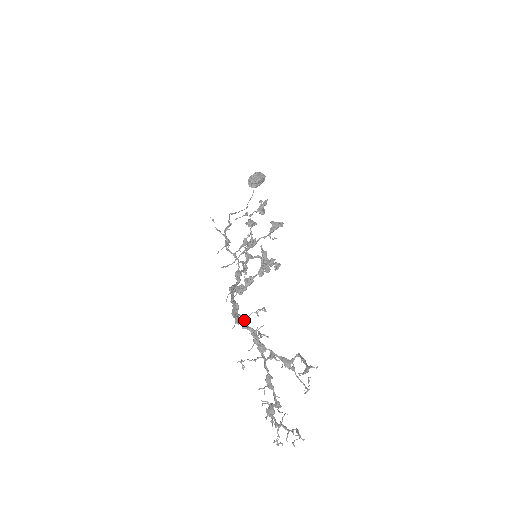
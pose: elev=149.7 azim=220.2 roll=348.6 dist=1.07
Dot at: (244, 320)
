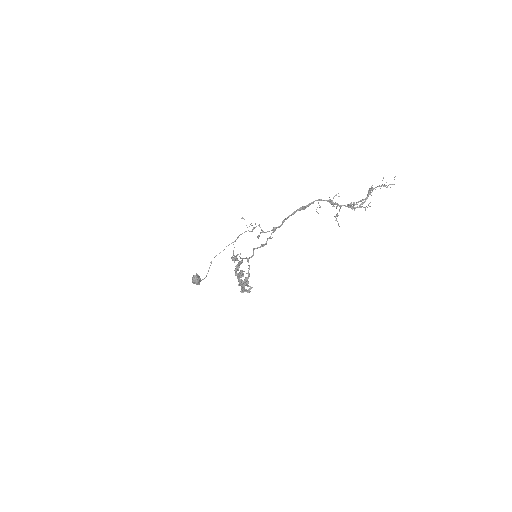
Dot at: occluded
